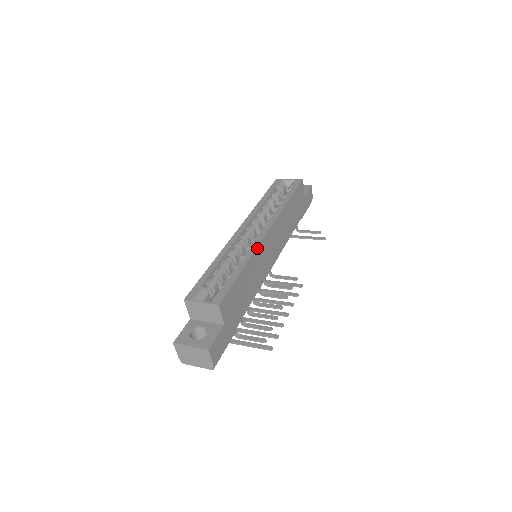
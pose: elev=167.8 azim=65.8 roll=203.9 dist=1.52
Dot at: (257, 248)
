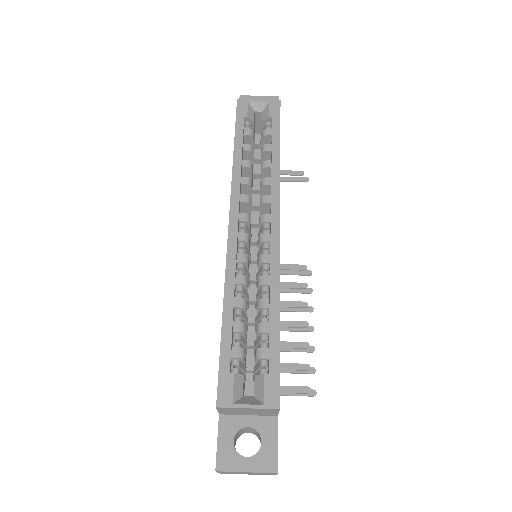
Dot at: (279, 268)
